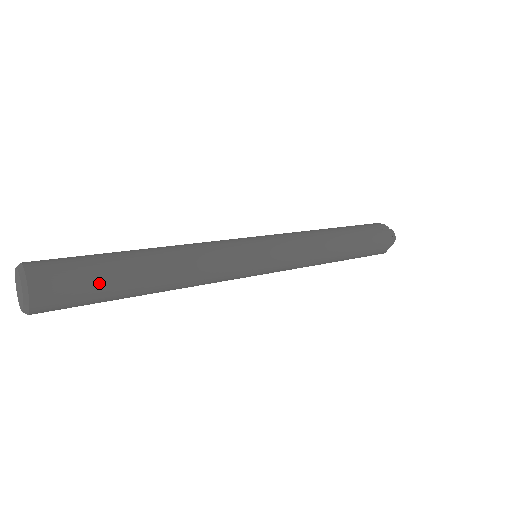
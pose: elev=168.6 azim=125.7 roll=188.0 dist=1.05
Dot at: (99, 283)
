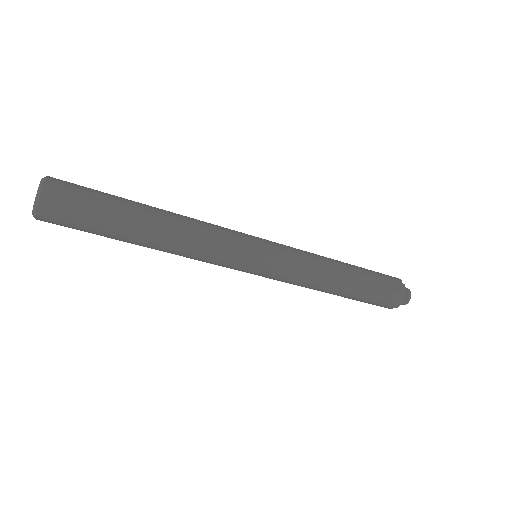
Dot at: (98, 221)
